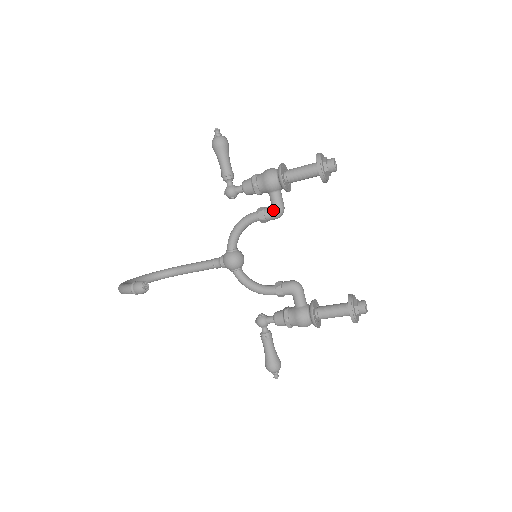
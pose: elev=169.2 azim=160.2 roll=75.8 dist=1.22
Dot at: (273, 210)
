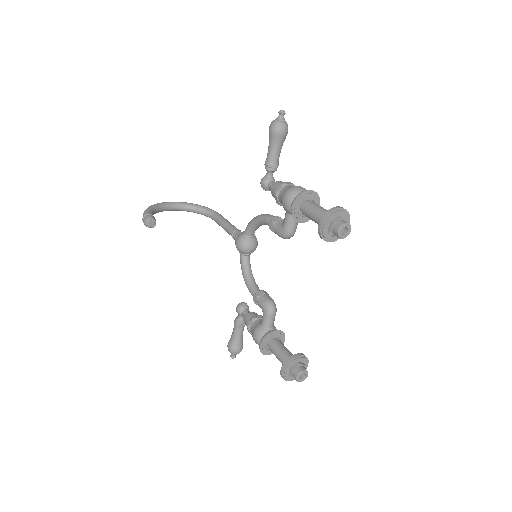
Dot at: (280, 229)
